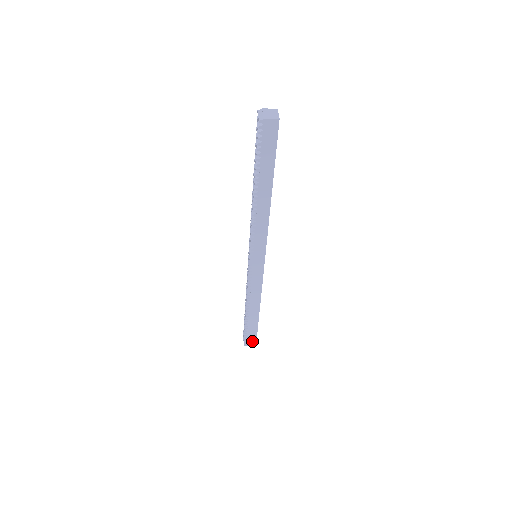
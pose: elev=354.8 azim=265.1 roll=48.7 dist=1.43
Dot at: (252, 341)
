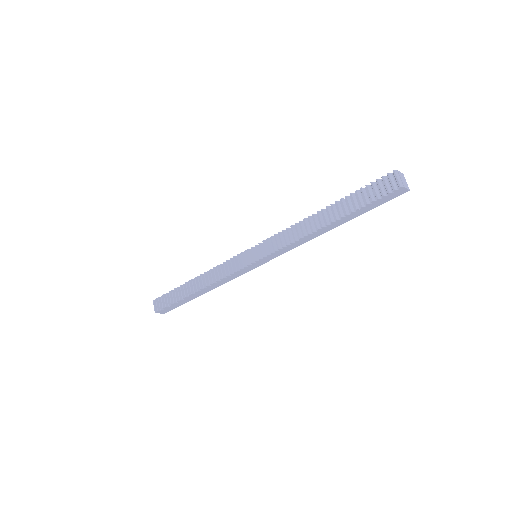
Dot at: (167, 310)
